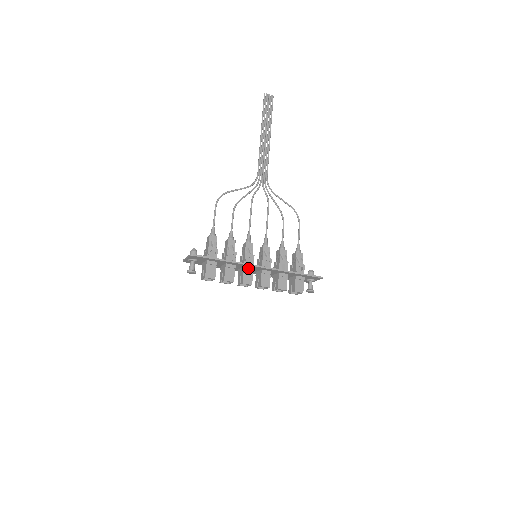
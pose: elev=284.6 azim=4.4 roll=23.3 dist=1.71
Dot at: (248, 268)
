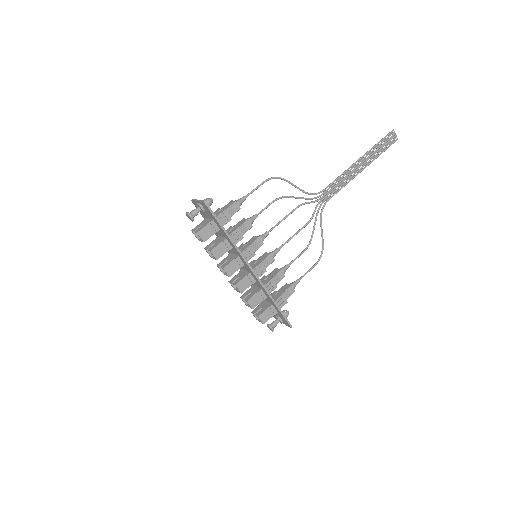
Dot at: (240, 260)
